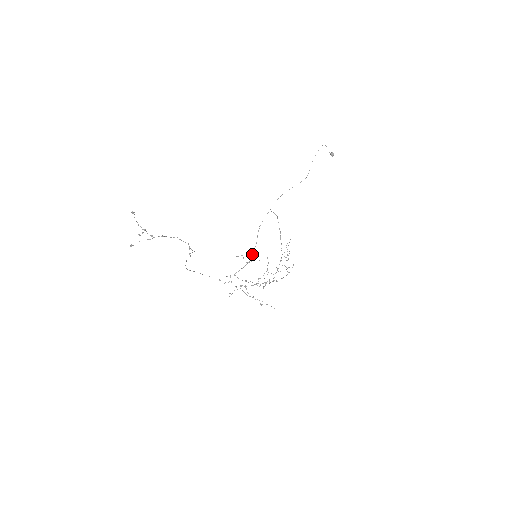
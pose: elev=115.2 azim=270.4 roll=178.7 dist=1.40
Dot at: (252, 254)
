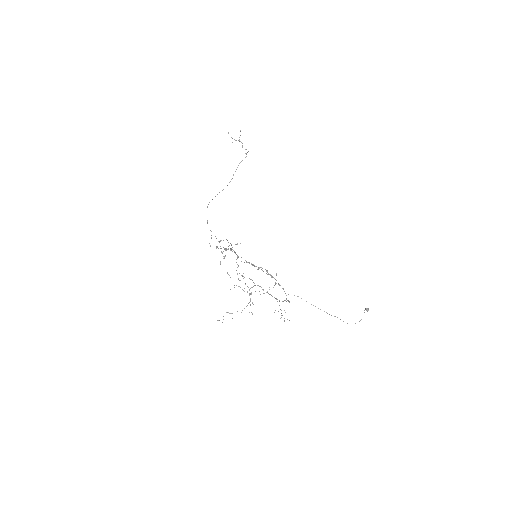
Dot at: occluded
